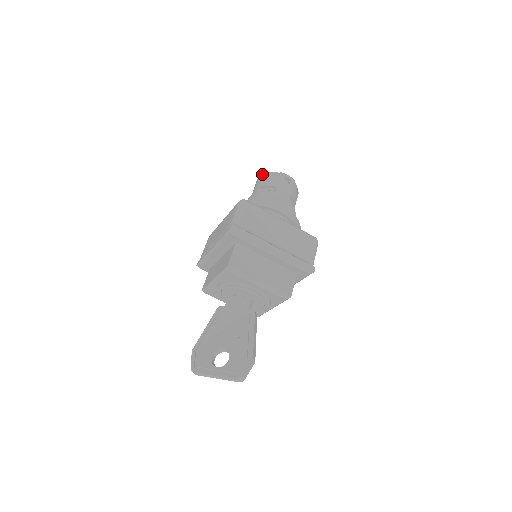
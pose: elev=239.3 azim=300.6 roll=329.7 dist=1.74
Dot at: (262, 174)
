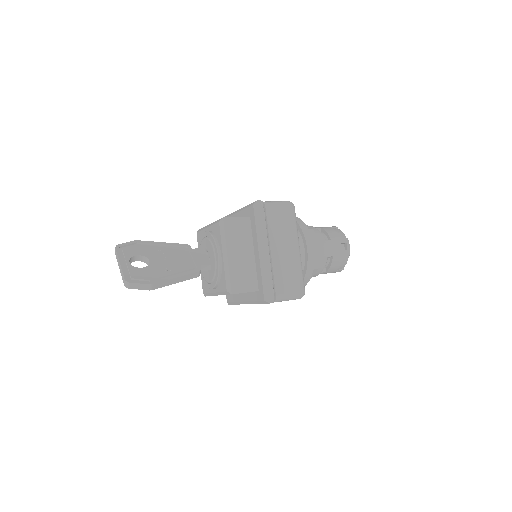
Dot at: occluded
